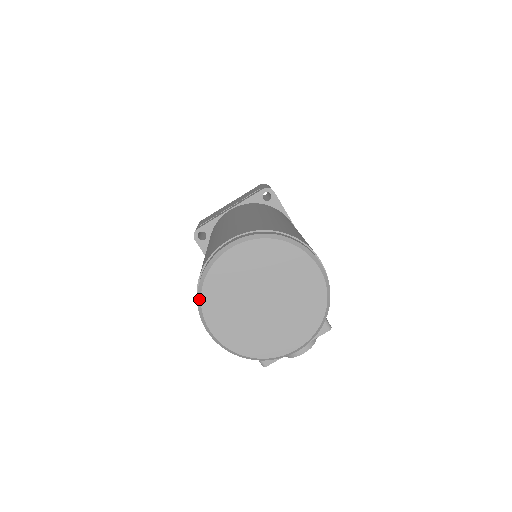
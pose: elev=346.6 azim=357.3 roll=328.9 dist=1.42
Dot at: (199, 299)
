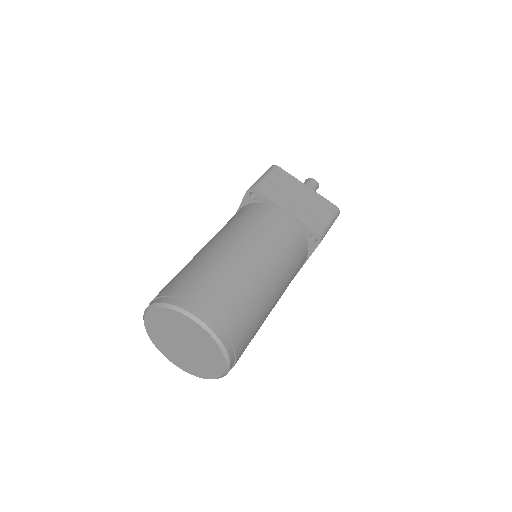
Dot at: (155, 305)
